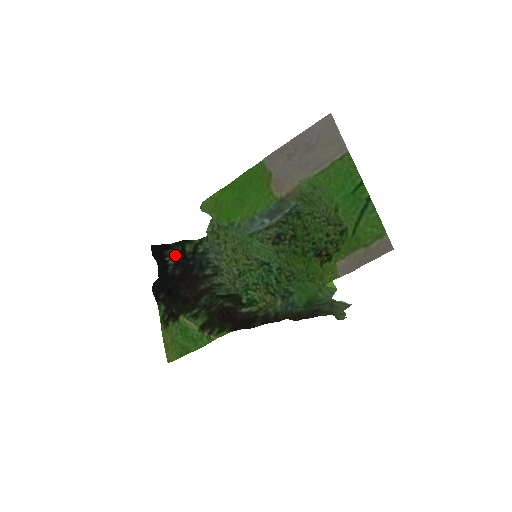
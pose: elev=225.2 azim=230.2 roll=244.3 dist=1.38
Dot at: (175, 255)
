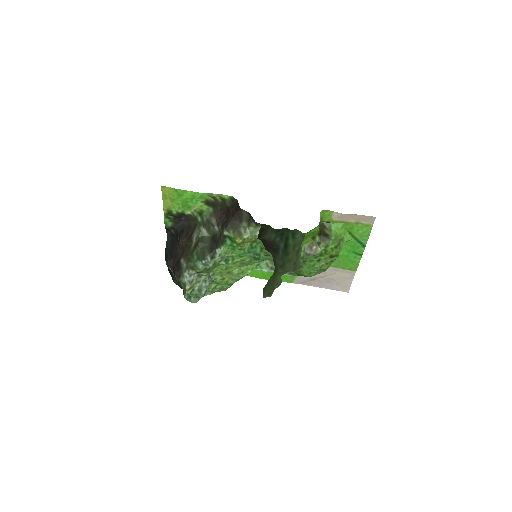
Dot at: occluded
